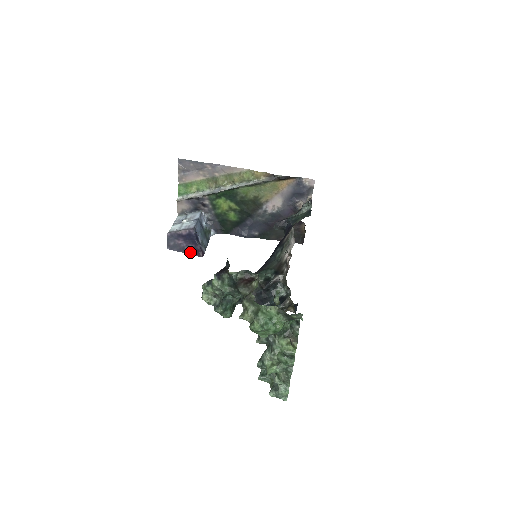
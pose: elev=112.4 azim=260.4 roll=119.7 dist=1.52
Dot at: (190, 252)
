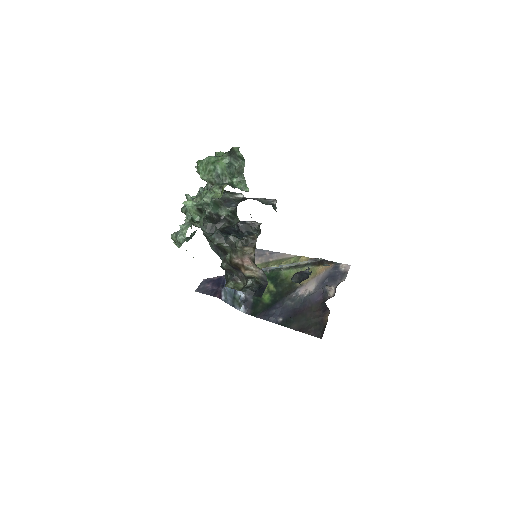
Dot at: (210, 293)
